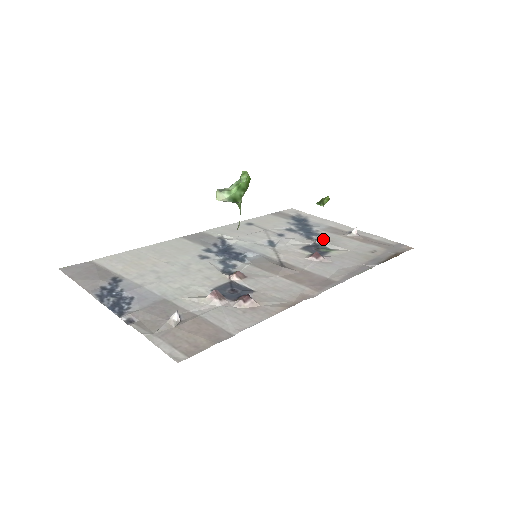
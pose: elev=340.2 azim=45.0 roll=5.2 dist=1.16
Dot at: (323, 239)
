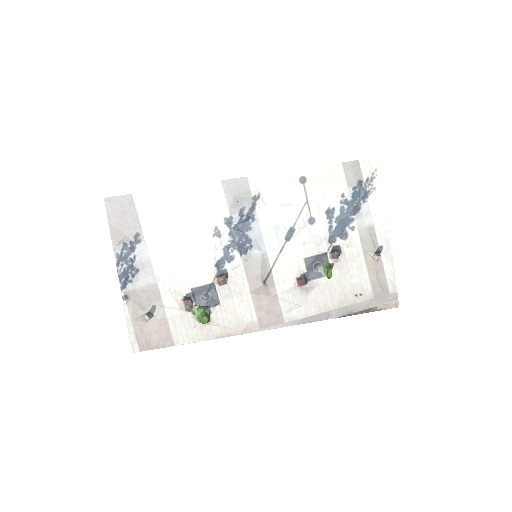
Dot at: (334, 257)
